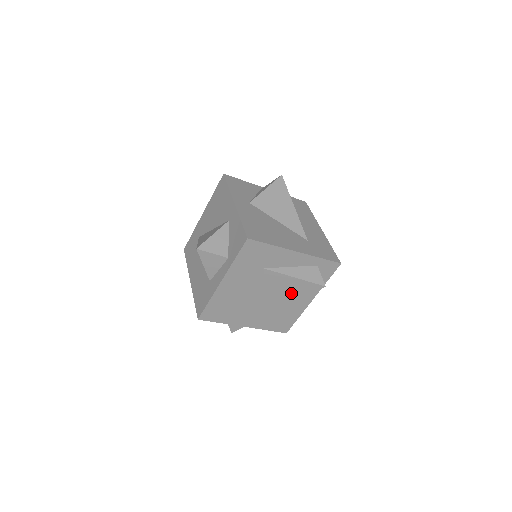
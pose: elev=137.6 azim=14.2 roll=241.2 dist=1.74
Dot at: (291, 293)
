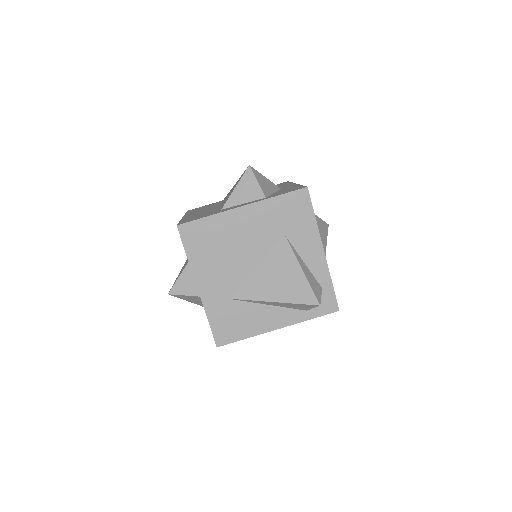
Dot at: (280, 287)
